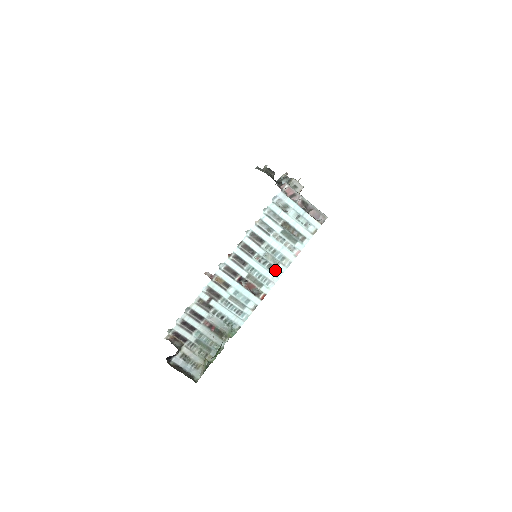
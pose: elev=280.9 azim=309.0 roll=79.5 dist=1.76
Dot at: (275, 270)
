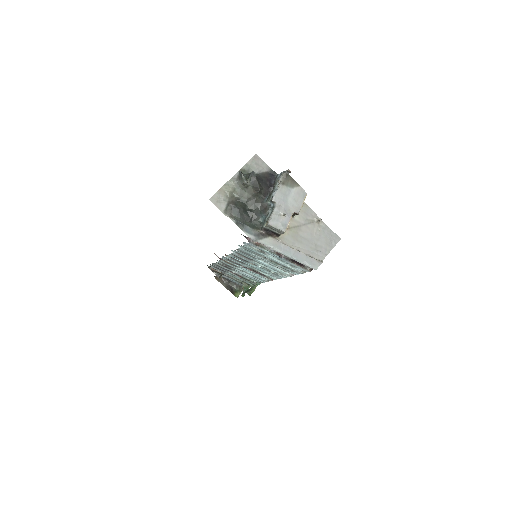
Dot at: (275, 274)
